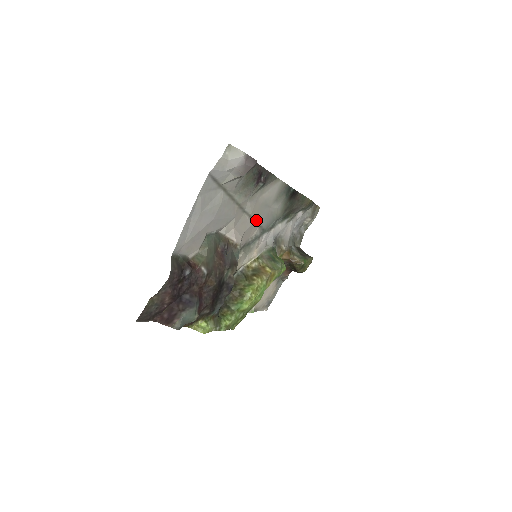
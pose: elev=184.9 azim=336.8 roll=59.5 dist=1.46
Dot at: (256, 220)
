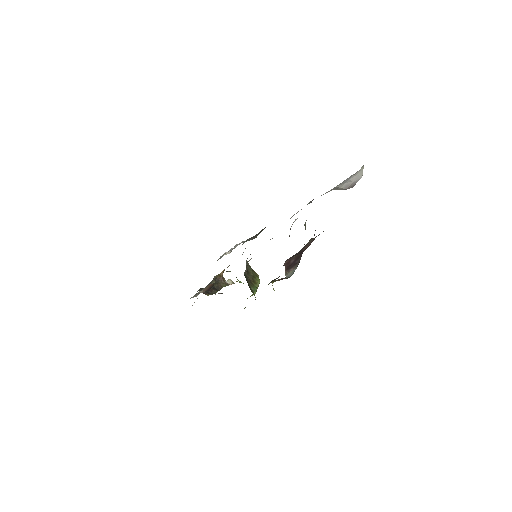
Dot at: occluded
